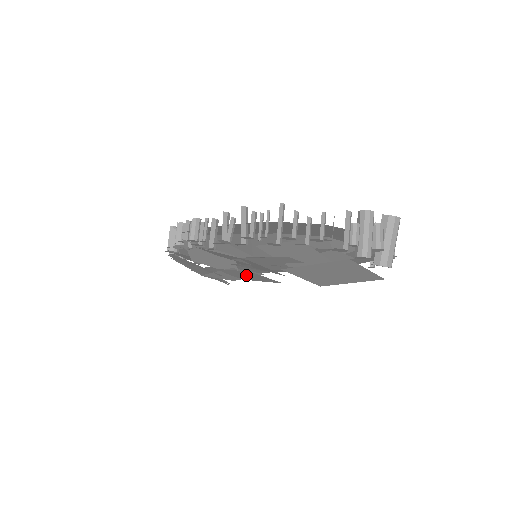
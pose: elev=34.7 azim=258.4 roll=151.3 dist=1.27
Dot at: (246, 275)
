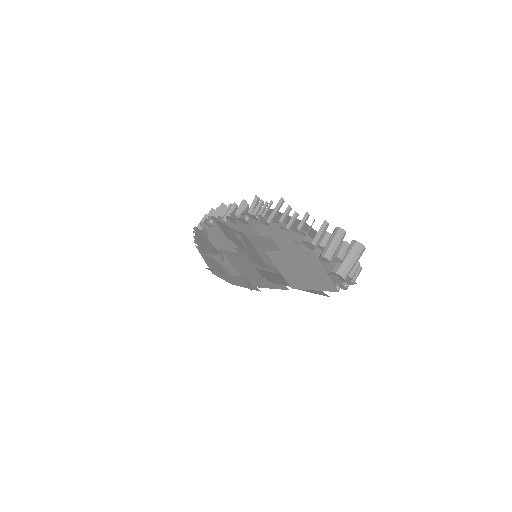
Dot at: (242, 264)
